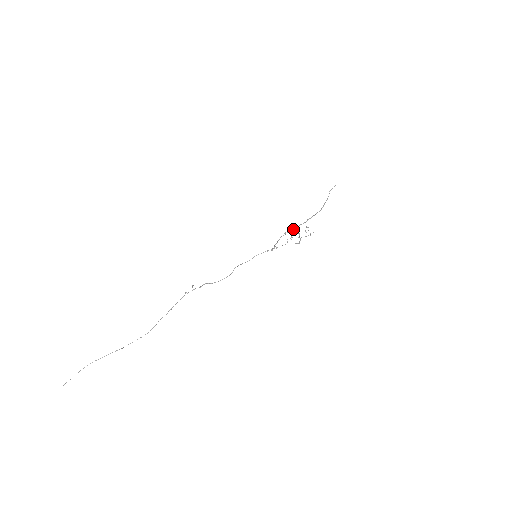
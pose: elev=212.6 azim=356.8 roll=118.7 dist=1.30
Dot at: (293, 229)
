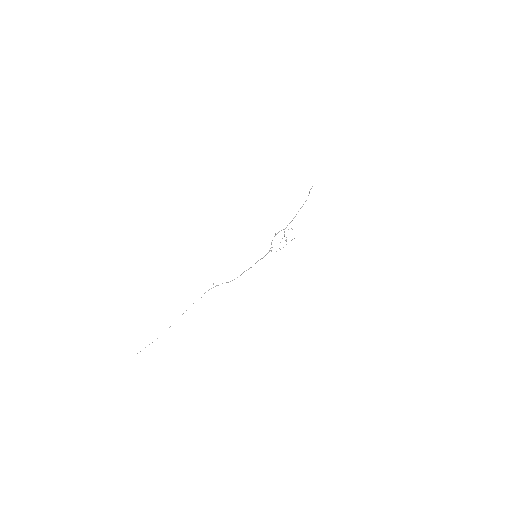
Dot at: occluded
